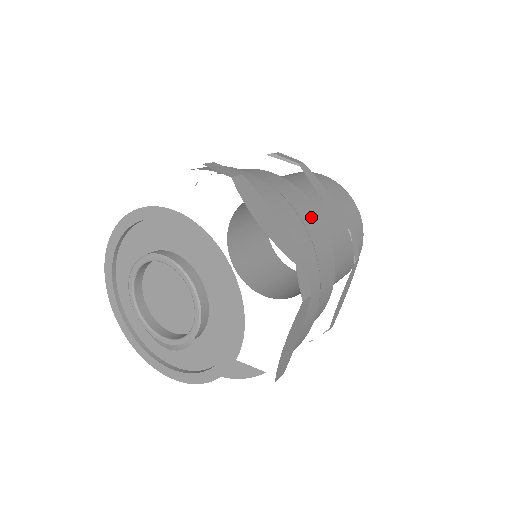
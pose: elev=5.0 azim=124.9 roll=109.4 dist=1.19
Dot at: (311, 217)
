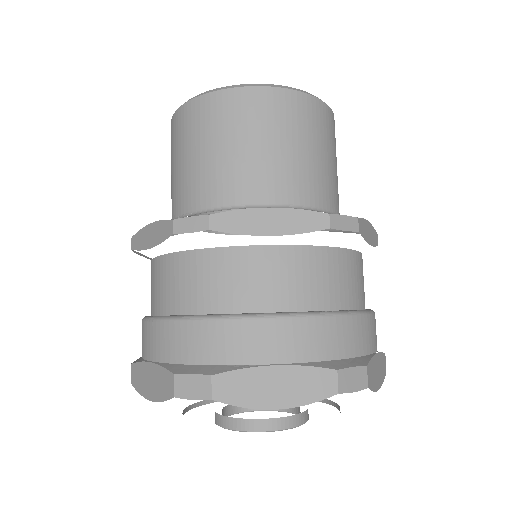
Dot at: (363, 276)
